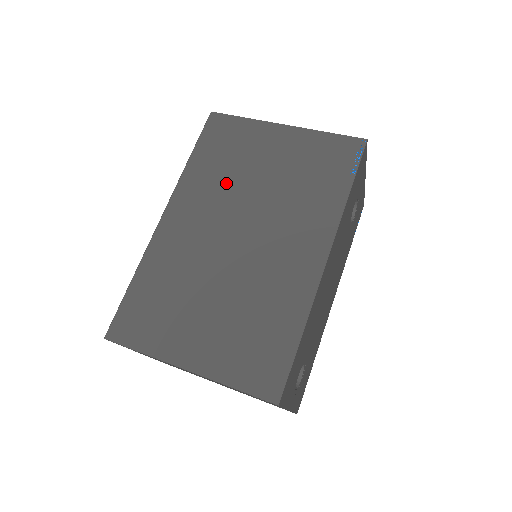
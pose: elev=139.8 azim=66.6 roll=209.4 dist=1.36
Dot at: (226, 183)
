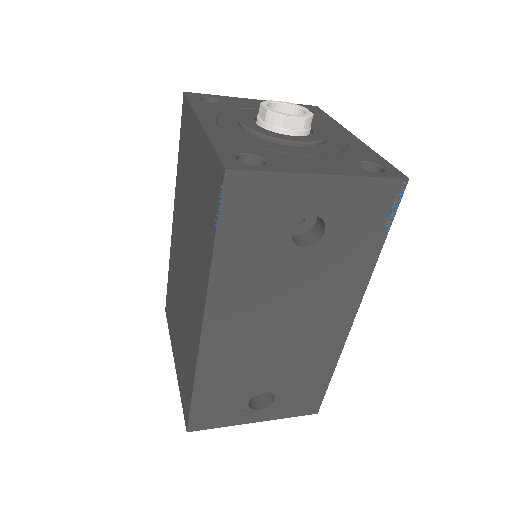
Dot at: (184, 196)
